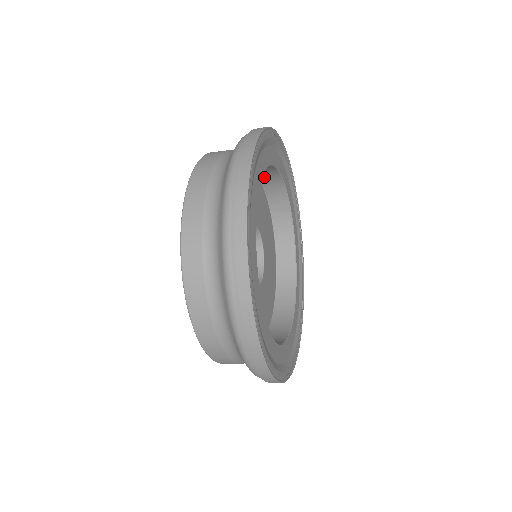
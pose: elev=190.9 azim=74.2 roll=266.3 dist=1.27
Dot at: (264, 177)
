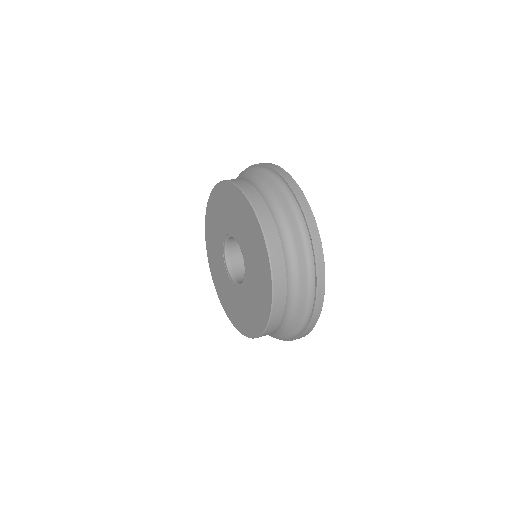
Dot at: occluded
